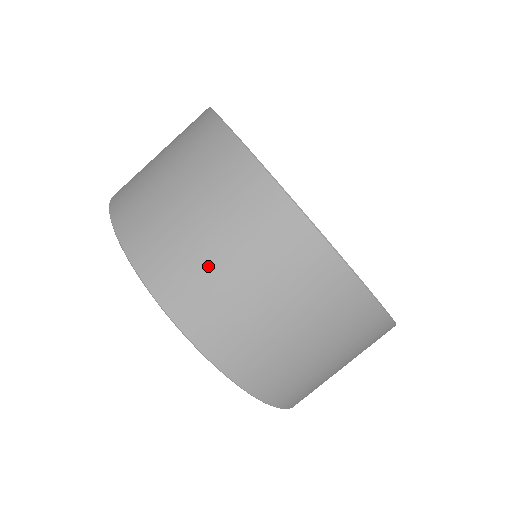
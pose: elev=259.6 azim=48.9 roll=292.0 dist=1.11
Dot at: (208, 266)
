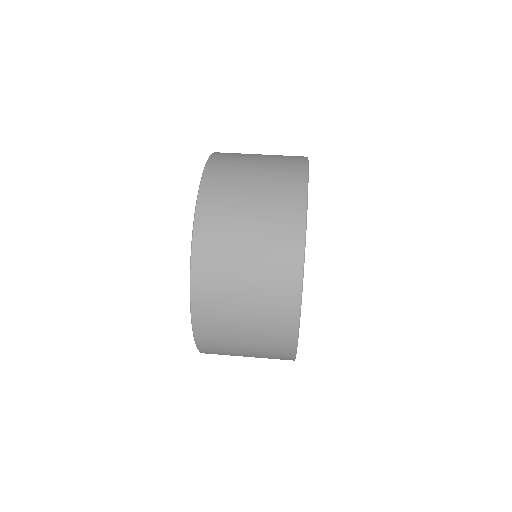
Dot at: occluded
